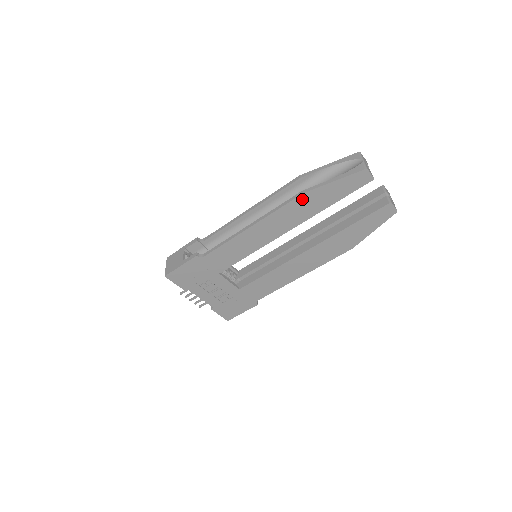
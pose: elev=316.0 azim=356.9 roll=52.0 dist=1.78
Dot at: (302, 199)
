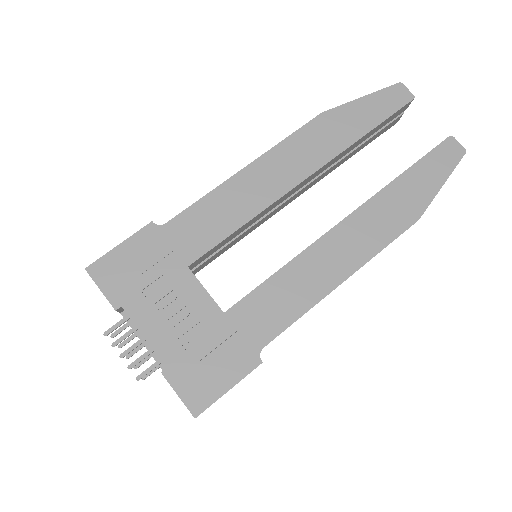
Dot at: (321, 122)
